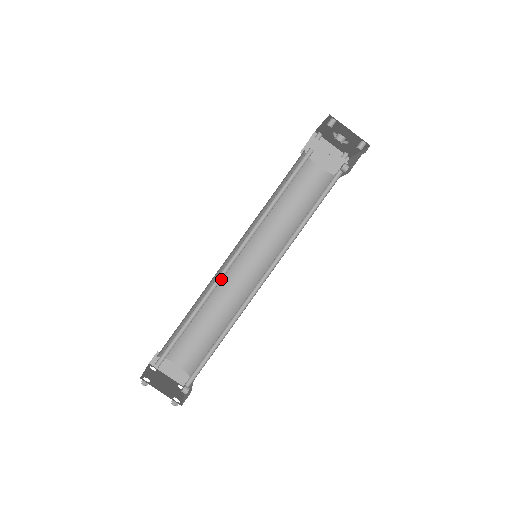
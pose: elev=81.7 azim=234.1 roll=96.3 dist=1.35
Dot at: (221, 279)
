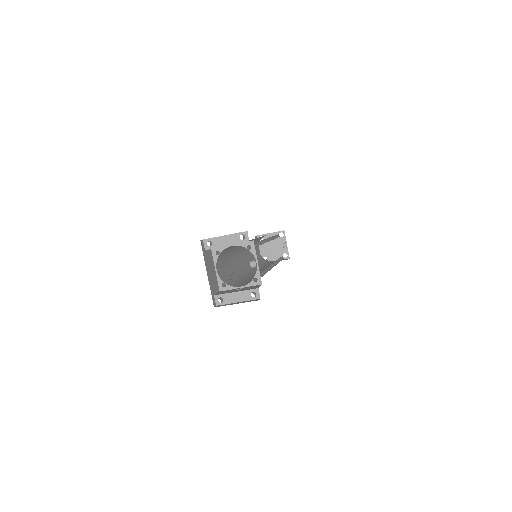
Dot at: occluded
